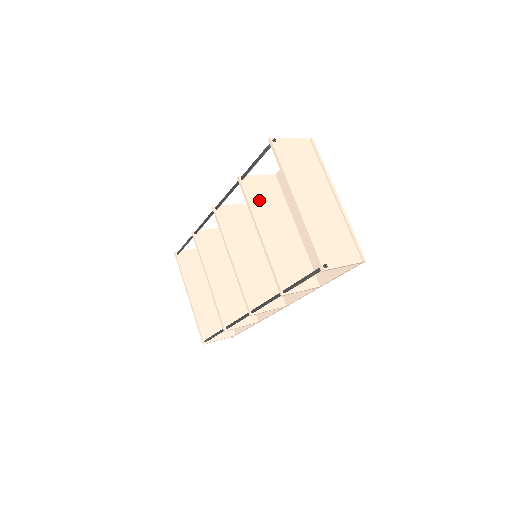
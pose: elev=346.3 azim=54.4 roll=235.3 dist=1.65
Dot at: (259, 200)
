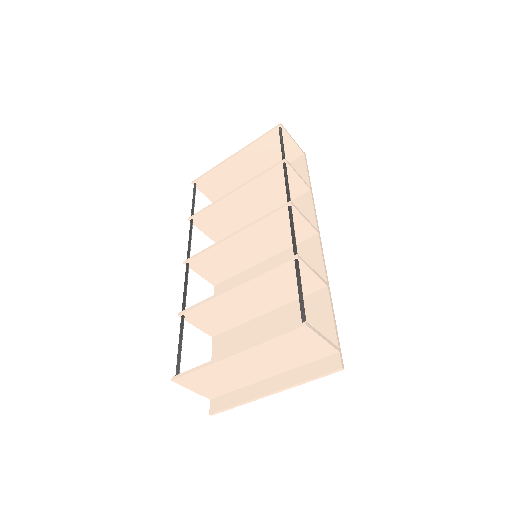
Dot at: (216, 213)
